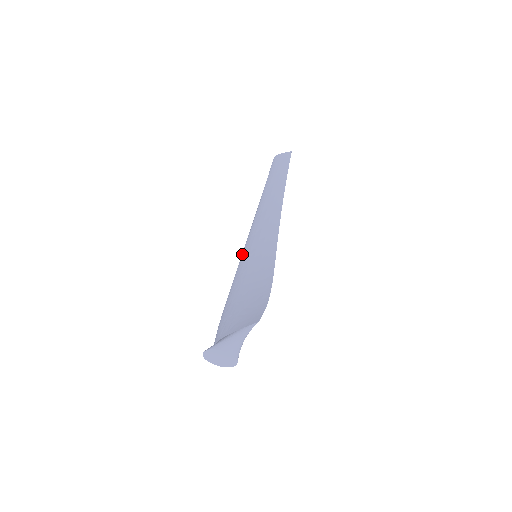
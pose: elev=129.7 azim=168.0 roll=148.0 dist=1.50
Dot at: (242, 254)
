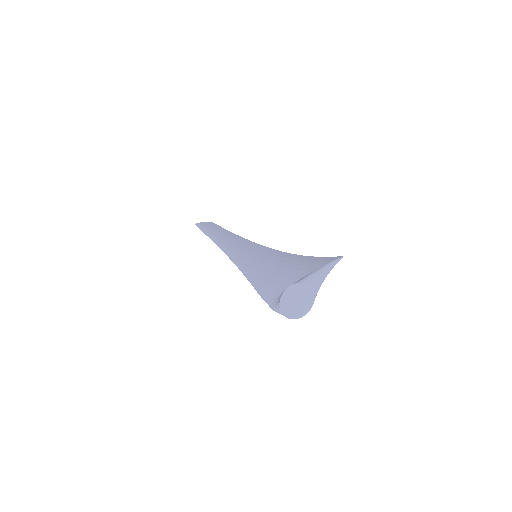
Dot at: (234, 258)
